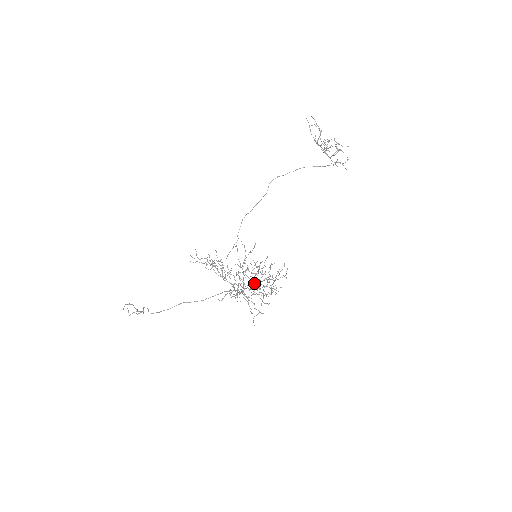
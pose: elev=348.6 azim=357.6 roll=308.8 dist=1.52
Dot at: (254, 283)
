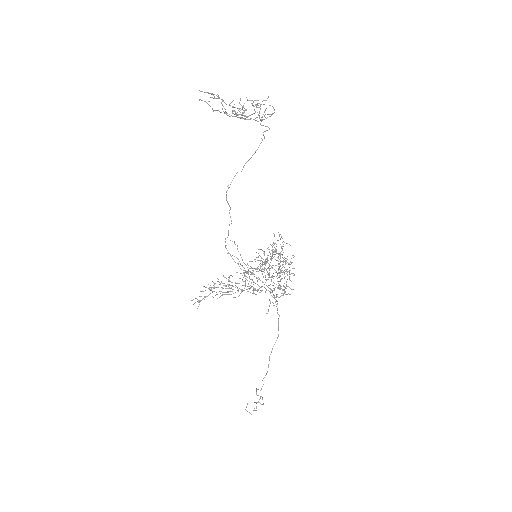
Dot at: occluded
